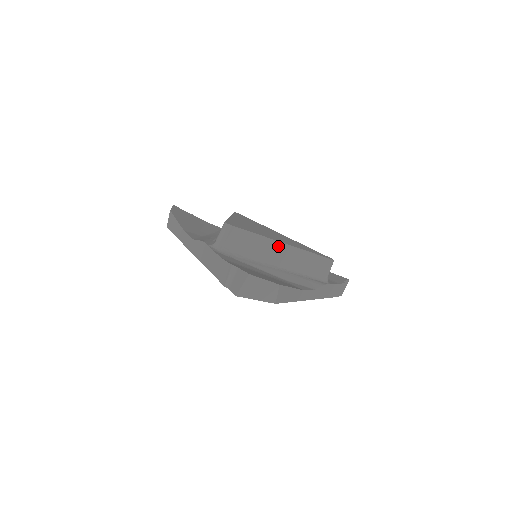
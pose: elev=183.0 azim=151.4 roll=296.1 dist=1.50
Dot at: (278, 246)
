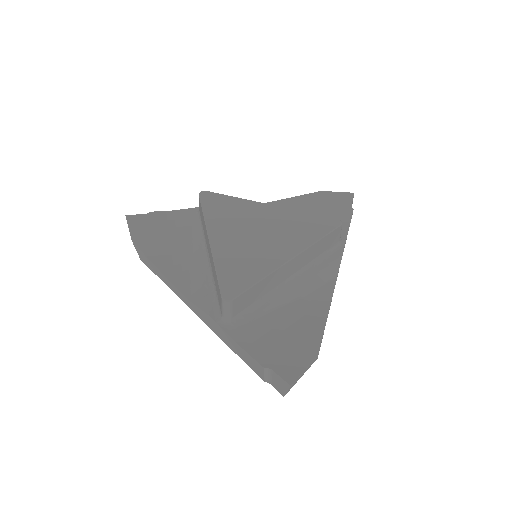
Dot at: (284, 268)
